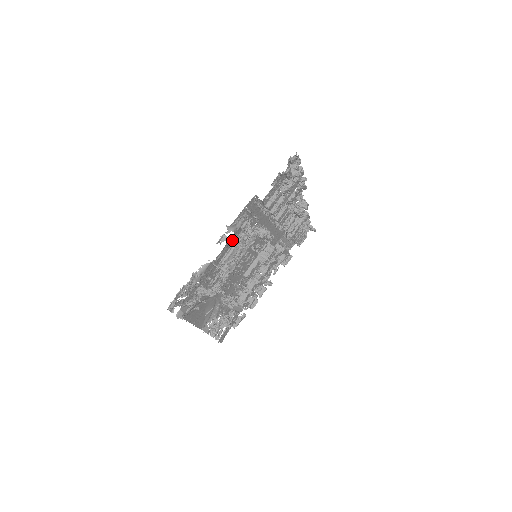
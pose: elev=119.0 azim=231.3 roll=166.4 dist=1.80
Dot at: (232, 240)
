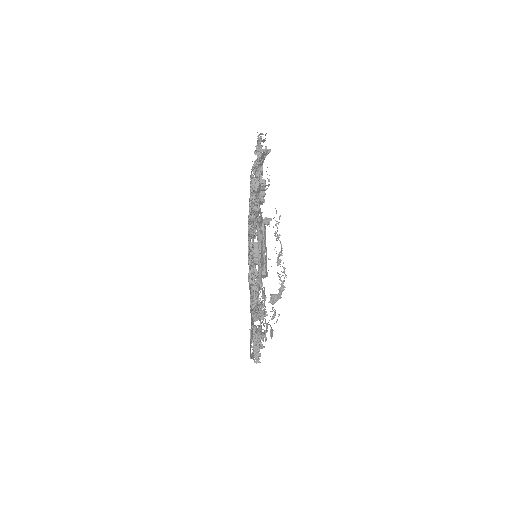
Dot at: occluded
